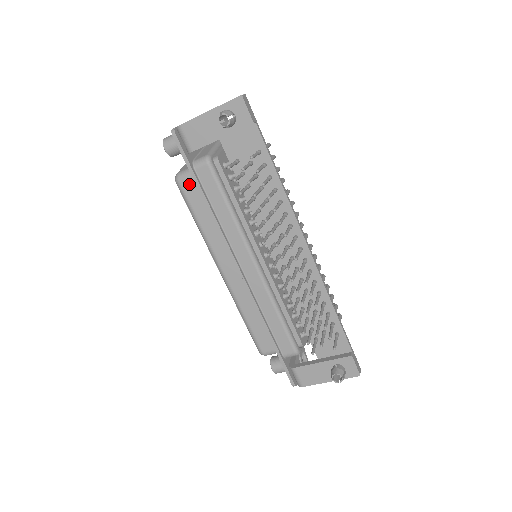
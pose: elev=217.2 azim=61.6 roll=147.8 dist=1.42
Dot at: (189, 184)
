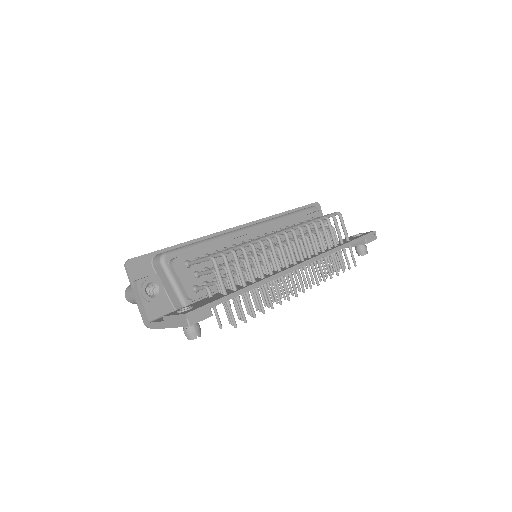
Dot at: occluded
